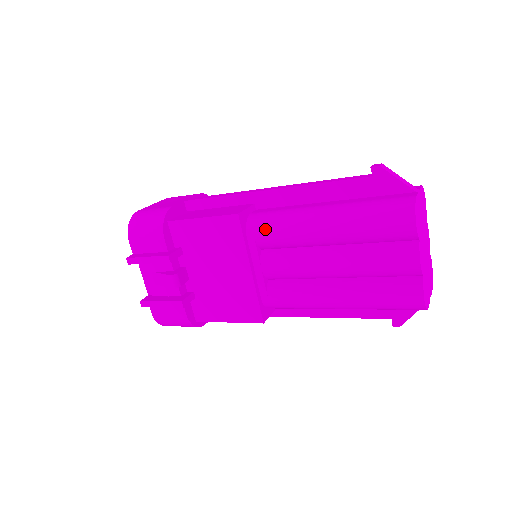
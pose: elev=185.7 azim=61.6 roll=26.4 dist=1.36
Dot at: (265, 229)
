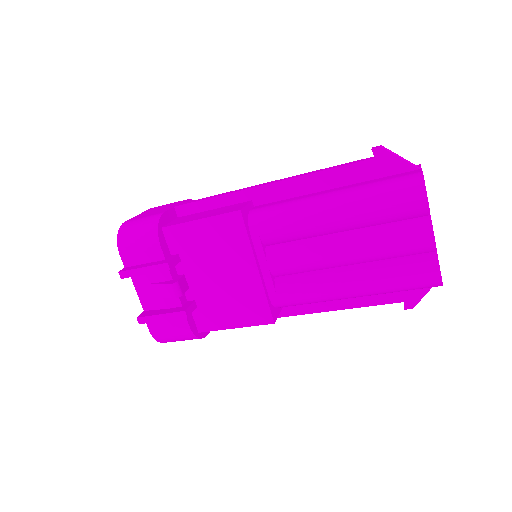
Dot at: (269, 223)
